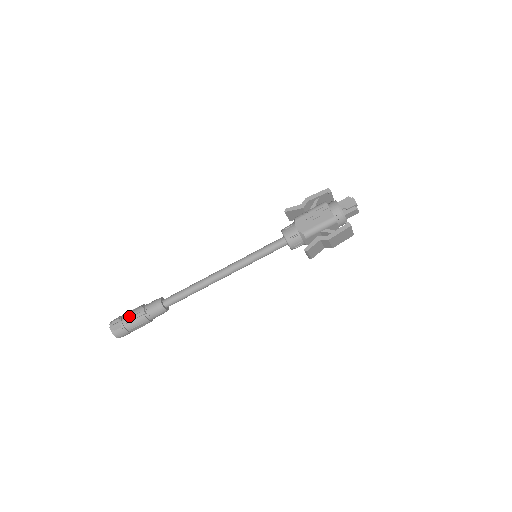
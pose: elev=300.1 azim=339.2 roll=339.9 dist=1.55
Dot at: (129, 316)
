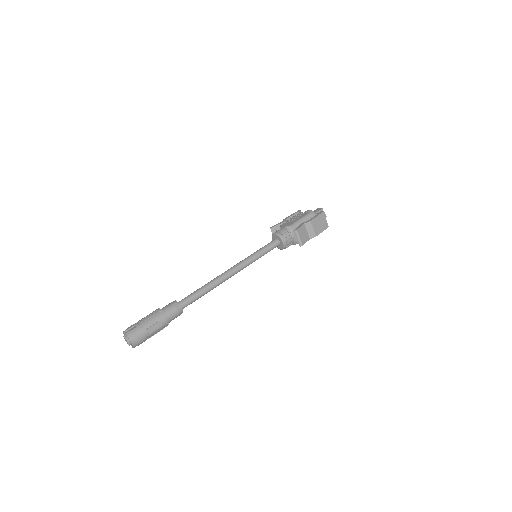
Dot at: (144, 317)
